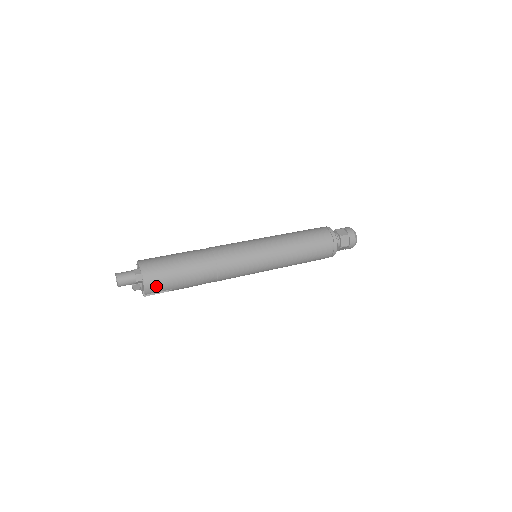
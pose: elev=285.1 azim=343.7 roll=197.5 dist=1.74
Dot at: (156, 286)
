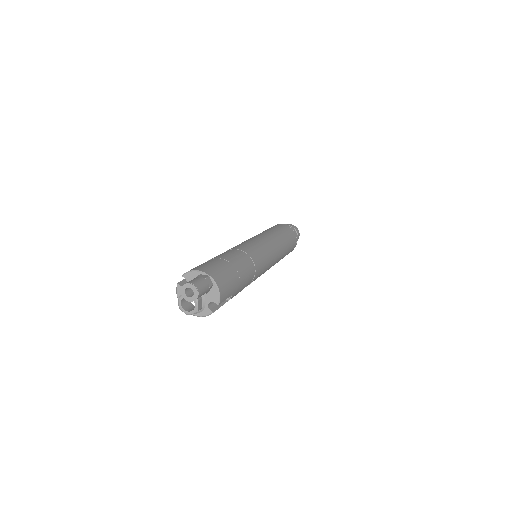
Dot at: (225, 289)
